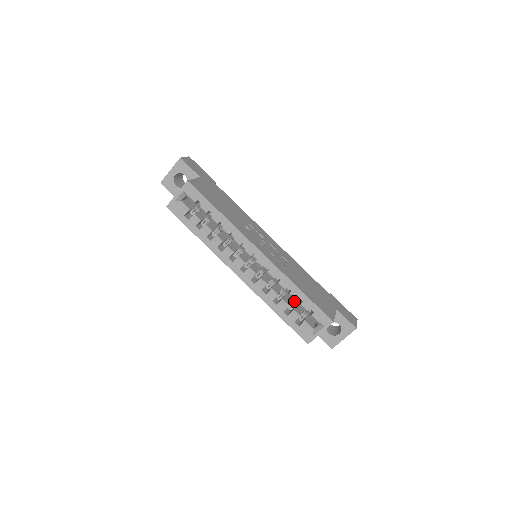
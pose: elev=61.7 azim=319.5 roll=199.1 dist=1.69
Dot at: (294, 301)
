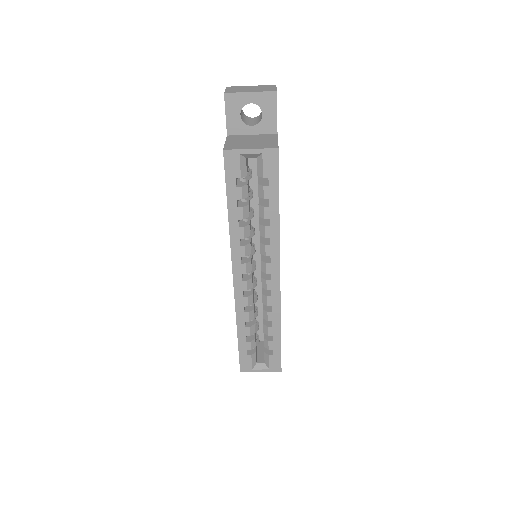
Dot at: (258, 326)
